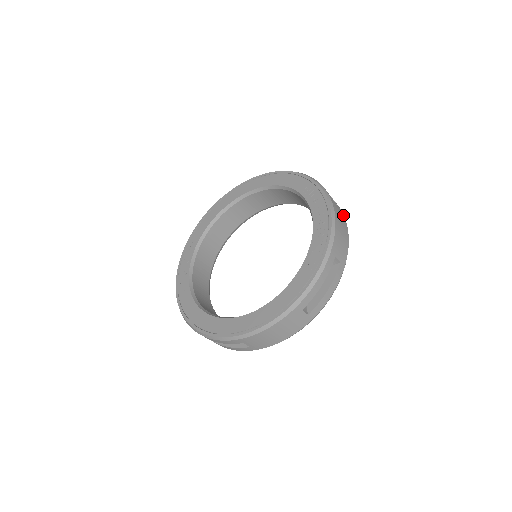
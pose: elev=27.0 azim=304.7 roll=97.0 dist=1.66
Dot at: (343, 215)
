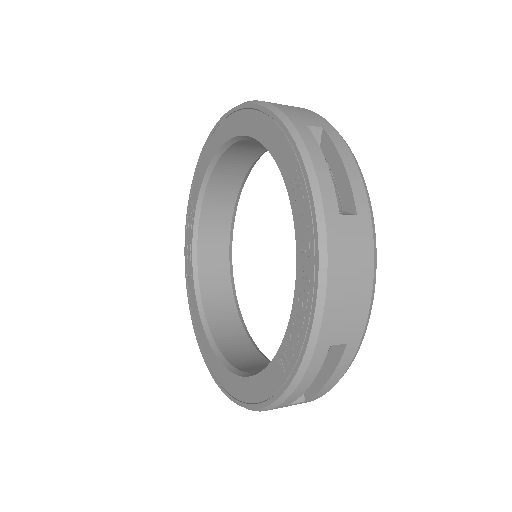
Dot at: (368, 229)
